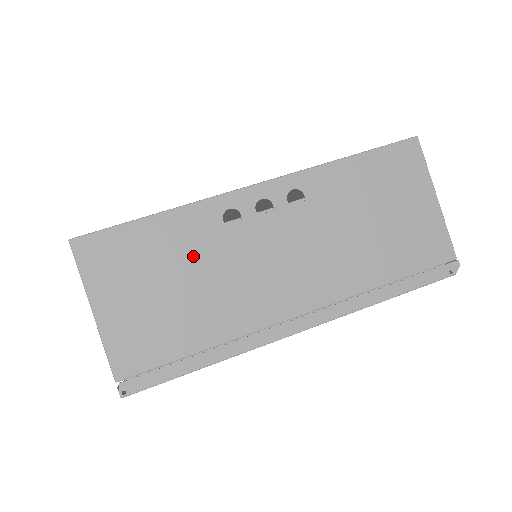
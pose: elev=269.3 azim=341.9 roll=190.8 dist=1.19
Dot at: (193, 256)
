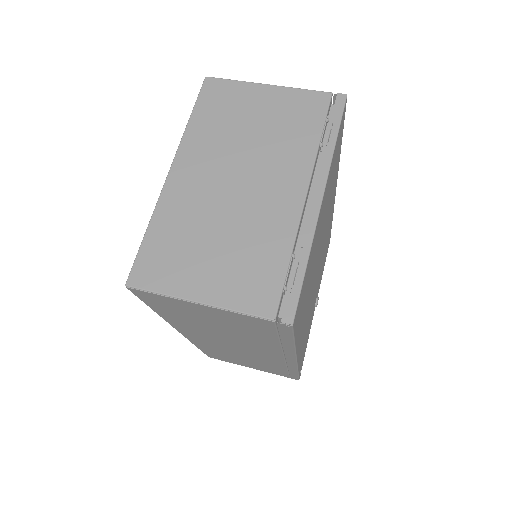
Dot at: occluded
